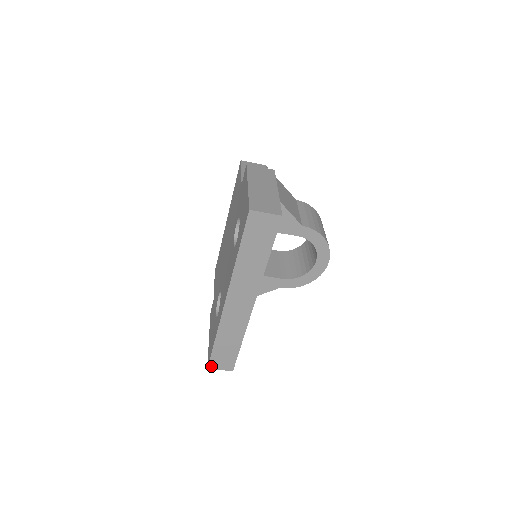
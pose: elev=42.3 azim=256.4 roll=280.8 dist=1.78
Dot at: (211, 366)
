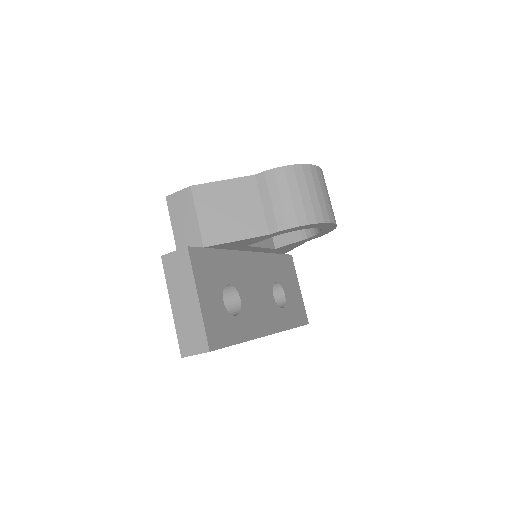
Dot at: occluded
